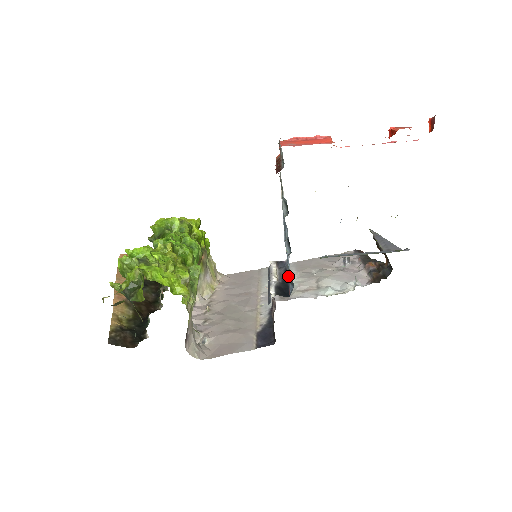
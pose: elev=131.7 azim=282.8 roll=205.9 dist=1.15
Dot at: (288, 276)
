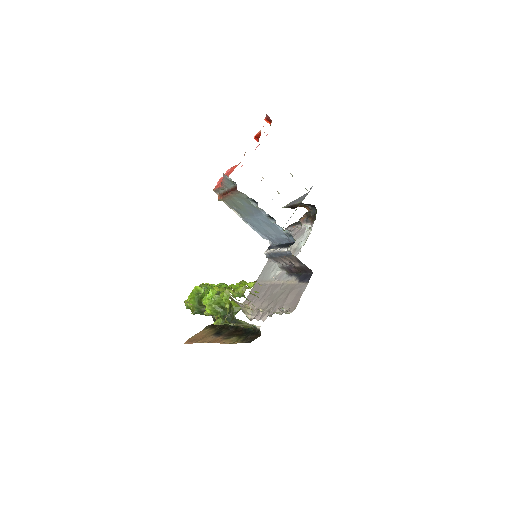
Dot at: (282, 244)
